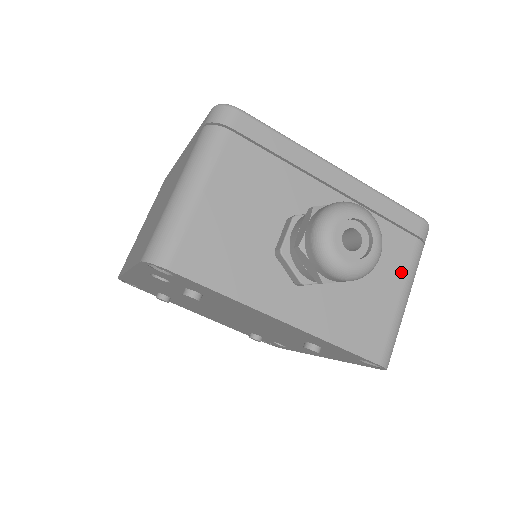
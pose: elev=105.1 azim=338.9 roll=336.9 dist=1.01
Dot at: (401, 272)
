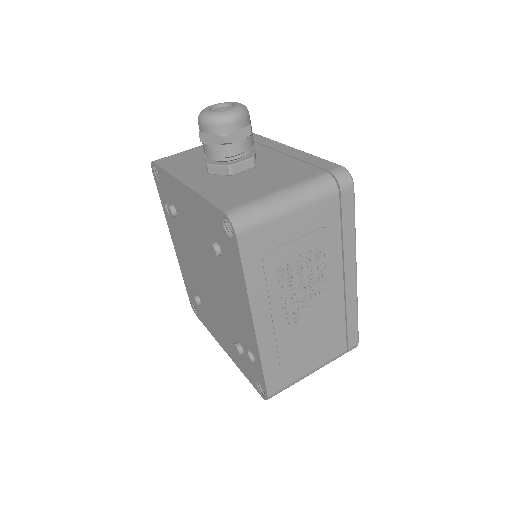
Dot at: (293, 181)
